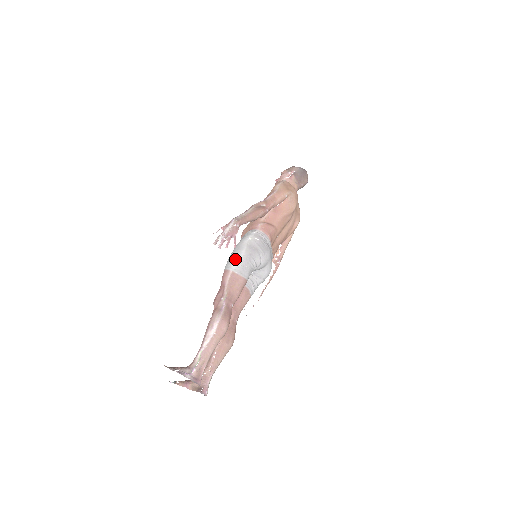
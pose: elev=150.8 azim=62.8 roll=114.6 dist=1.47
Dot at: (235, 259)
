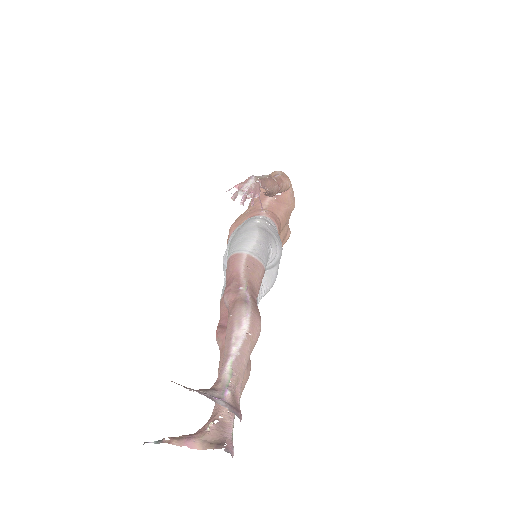
Dot at: (247, 240)
